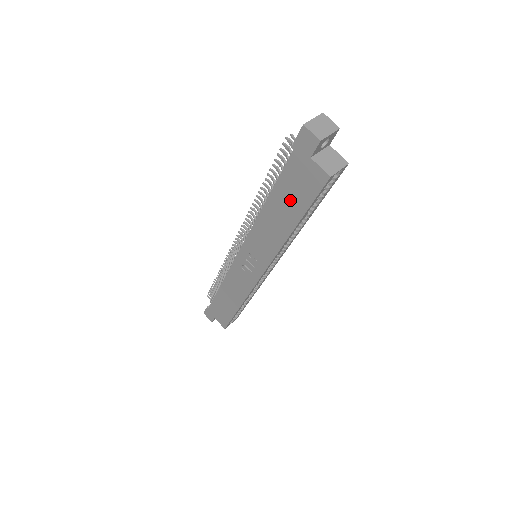
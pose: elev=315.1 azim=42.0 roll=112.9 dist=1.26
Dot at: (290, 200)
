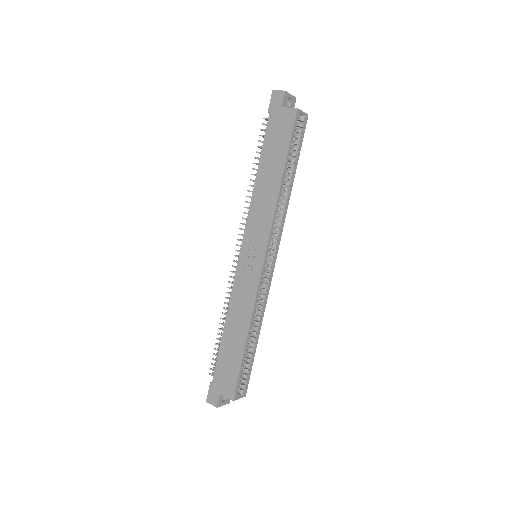
Dot at: (274, 153)
